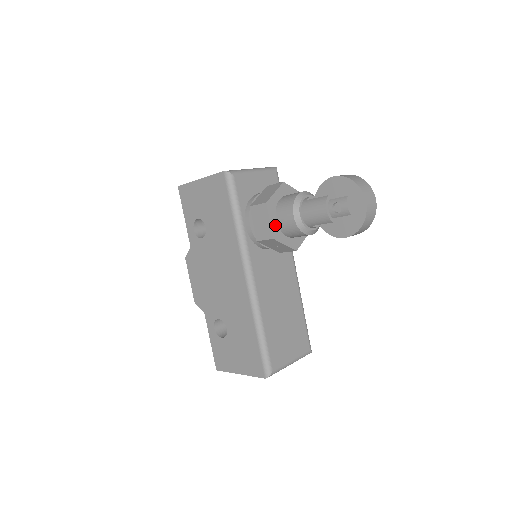
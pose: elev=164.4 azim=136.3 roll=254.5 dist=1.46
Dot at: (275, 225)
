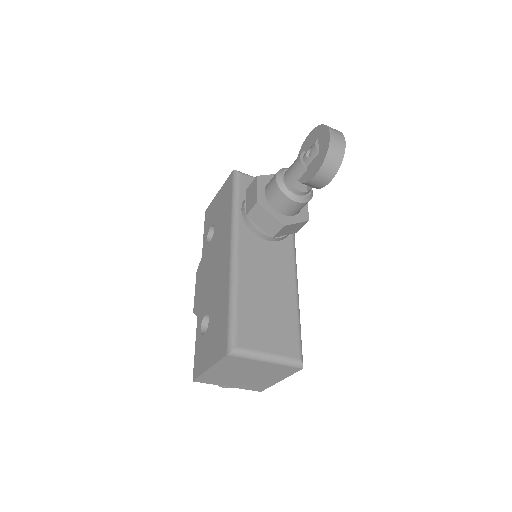
Dot at: (262, 195)
